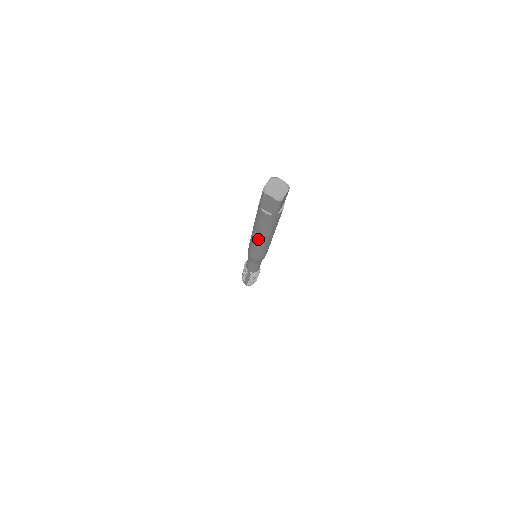
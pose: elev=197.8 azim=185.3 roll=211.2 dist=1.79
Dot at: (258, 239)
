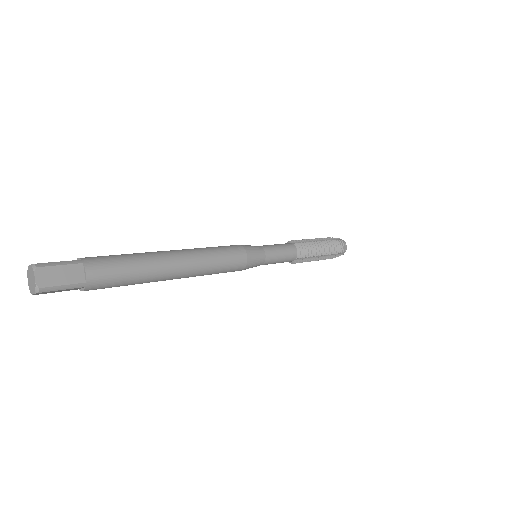
Dot at: occluded
